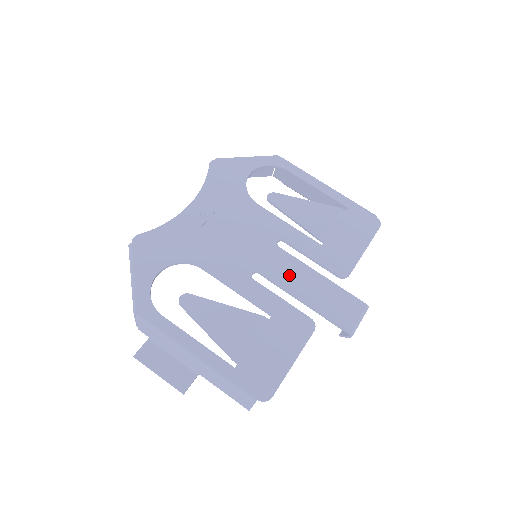
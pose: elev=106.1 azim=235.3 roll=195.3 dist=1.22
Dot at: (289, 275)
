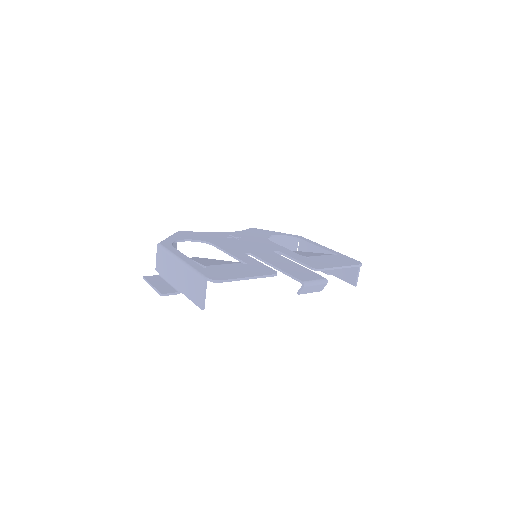
Dot at: (273, 259)
